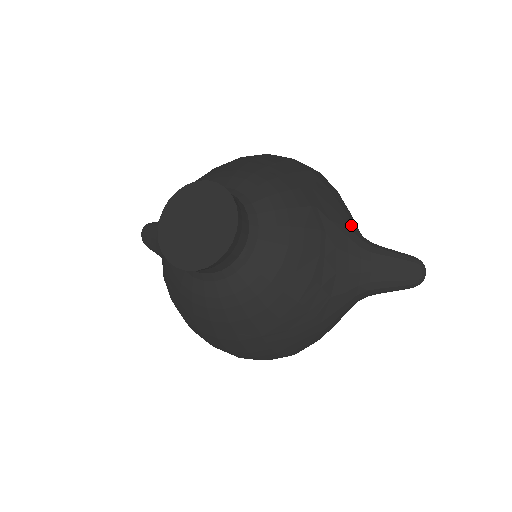
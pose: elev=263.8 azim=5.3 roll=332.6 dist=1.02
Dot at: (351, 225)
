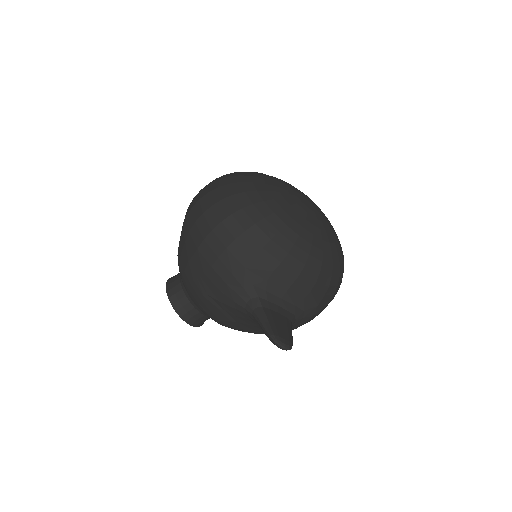
Dot at: (235, 297)
